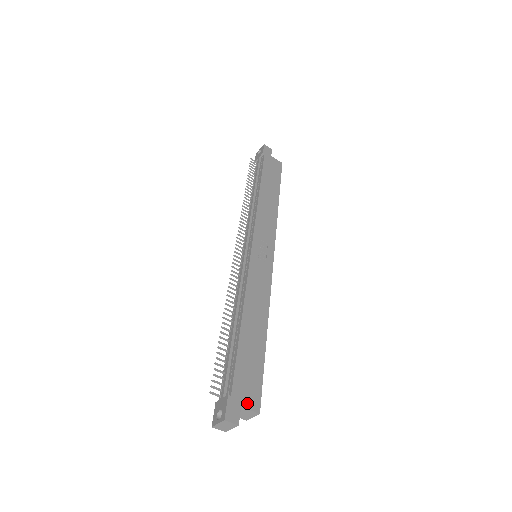
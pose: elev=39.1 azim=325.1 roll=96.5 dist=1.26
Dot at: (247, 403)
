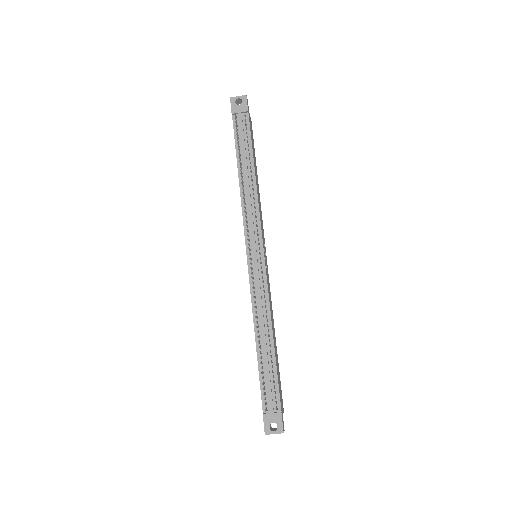
Dot at: occluded
